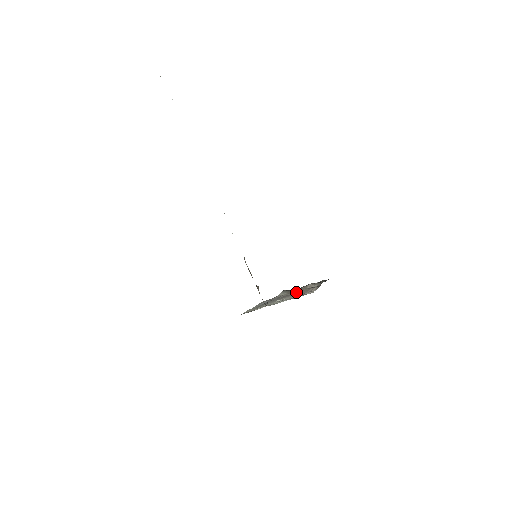
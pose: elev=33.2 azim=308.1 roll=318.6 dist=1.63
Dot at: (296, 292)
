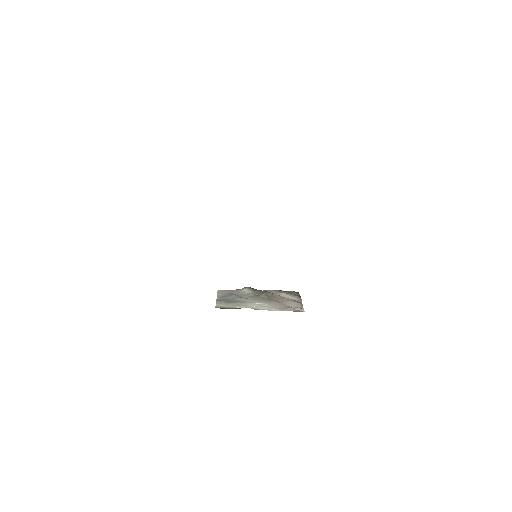
Dot at: (269, 297)
